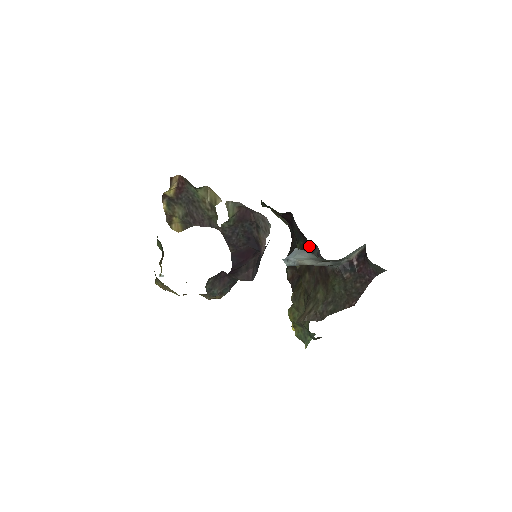
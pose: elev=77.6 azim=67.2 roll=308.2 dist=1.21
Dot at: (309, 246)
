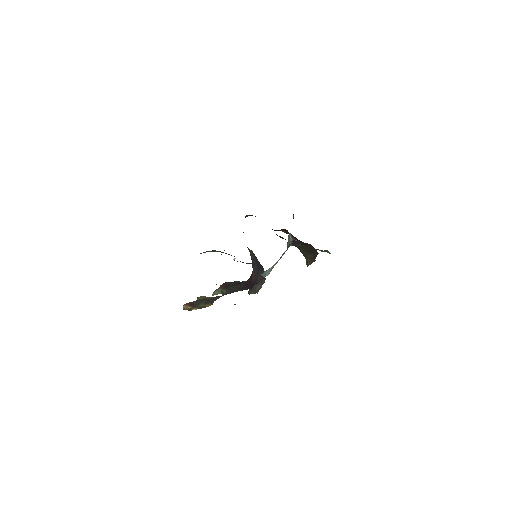
Dot at: occluded
